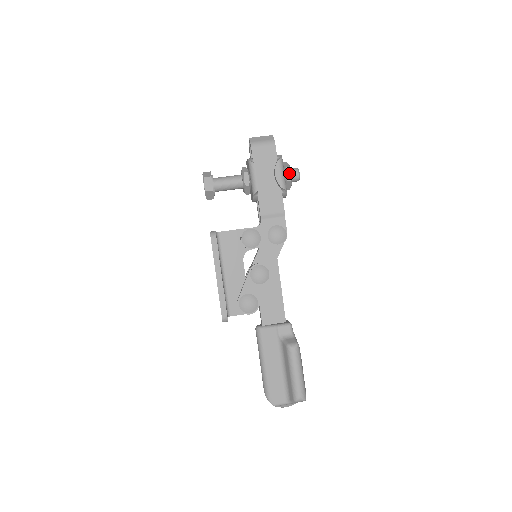
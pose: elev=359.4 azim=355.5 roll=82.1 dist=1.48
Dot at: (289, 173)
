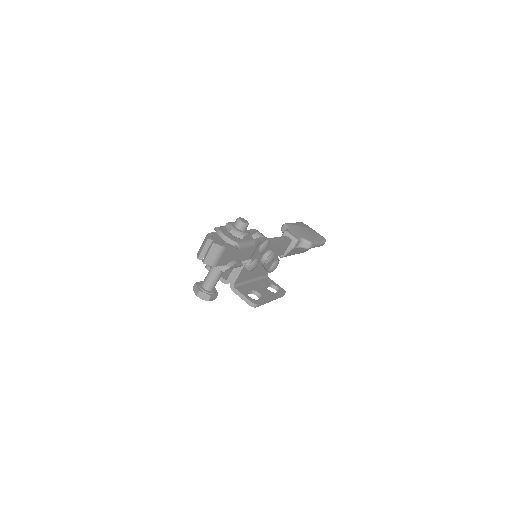
Dot at: (247, 237)
